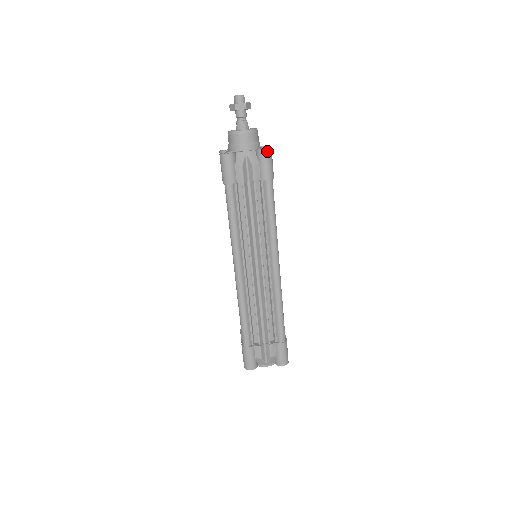
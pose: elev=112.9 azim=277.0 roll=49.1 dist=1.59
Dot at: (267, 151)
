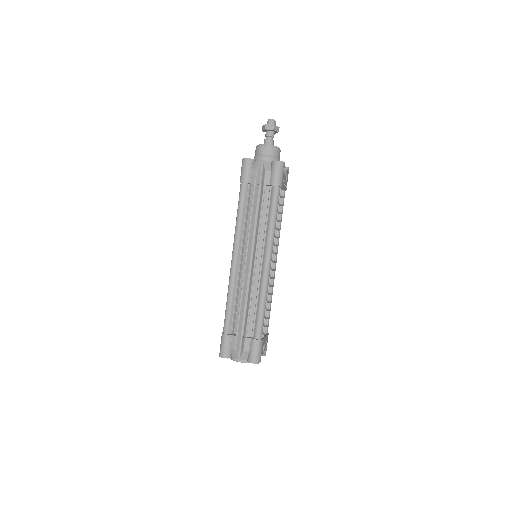
Dot at: (279, 162)
